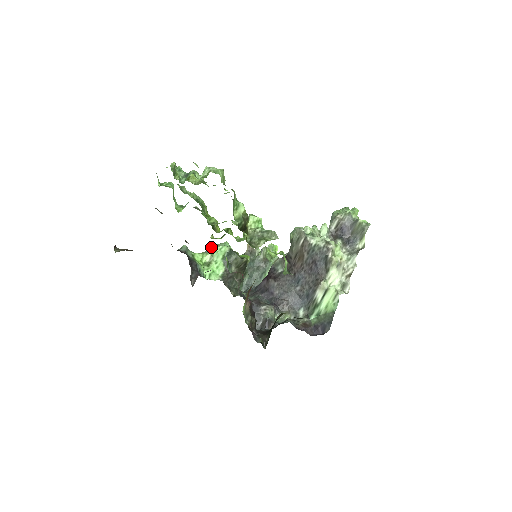
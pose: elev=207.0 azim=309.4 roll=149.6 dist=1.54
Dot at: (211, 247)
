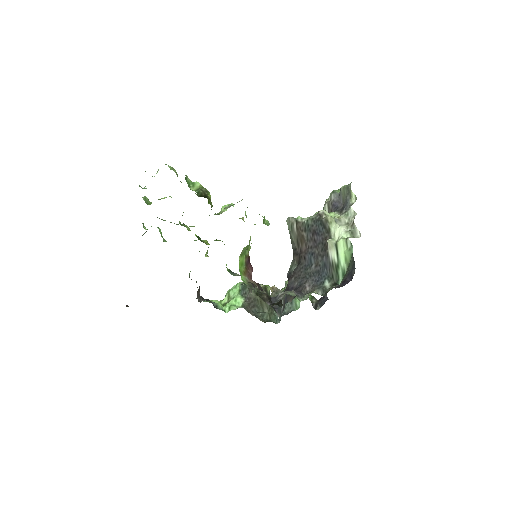
Dot at: (227, 291)
